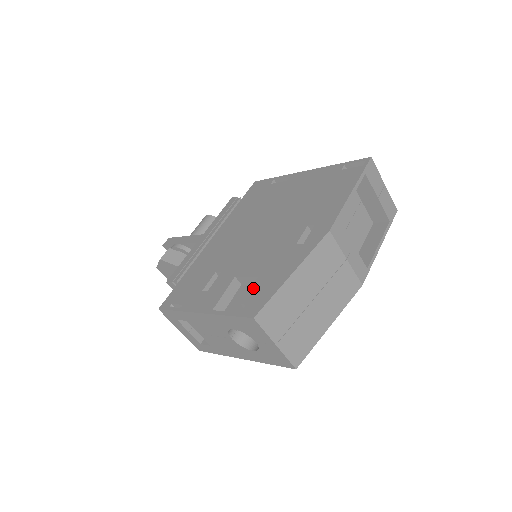
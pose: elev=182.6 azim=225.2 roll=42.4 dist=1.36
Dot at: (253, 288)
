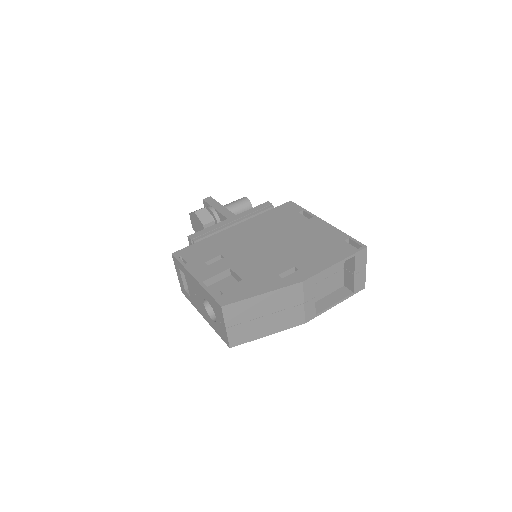
Dot at: (234, 286)
